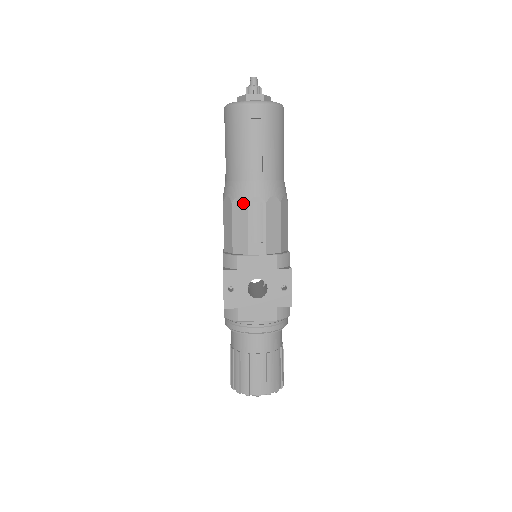
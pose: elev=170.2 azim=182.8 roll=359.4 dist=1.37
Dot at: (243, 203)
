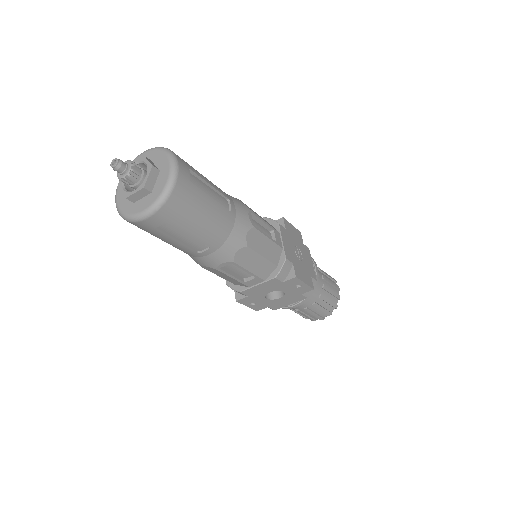
Dot at: (213, 269)
